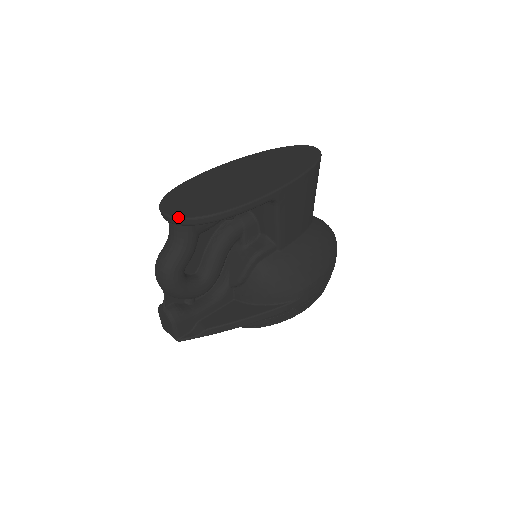
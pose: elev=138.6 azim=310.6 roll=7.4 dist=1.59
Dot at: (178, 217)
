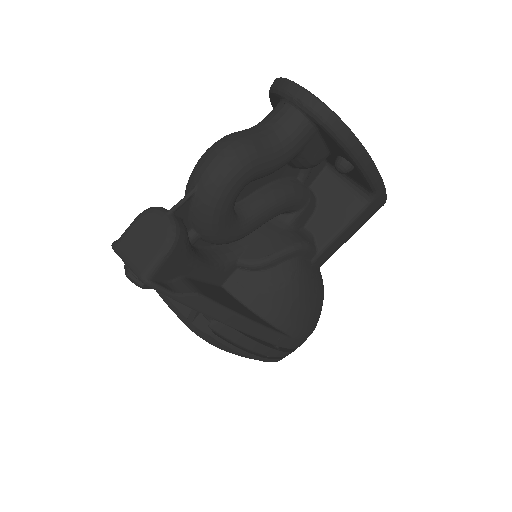
Dot at: occluded
